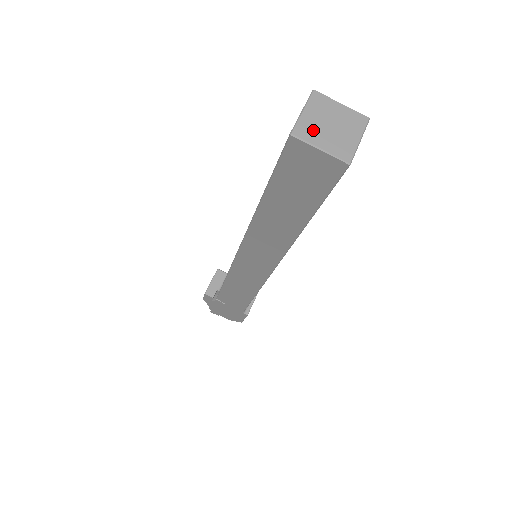
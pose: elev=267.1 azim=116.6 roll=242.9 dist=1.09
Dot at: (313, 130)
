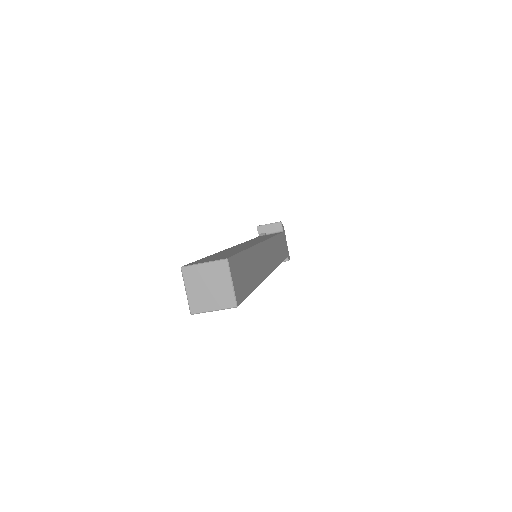
Dot at: (195, 278)
